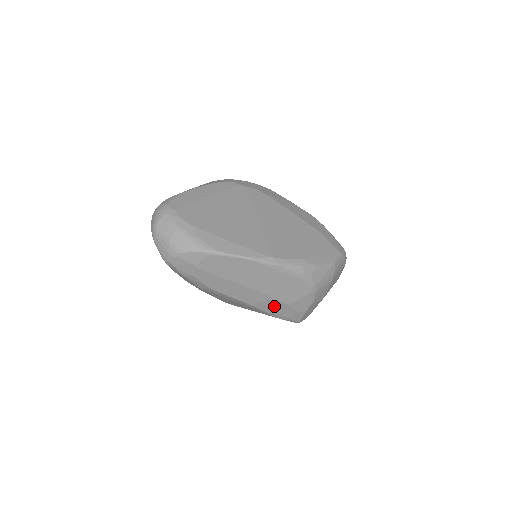
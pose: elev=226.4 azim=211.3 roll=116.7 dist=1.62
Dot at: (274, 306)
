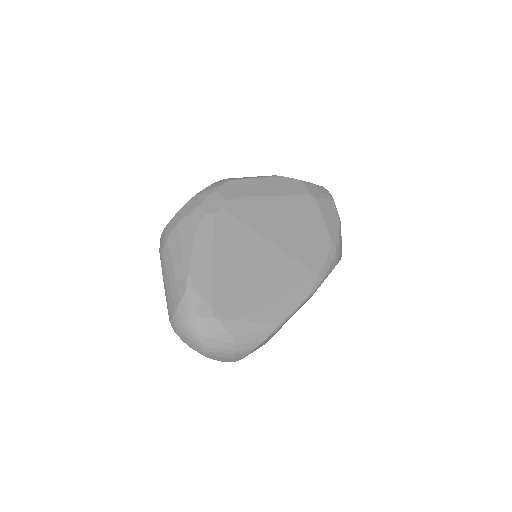
Dot at: occluded
